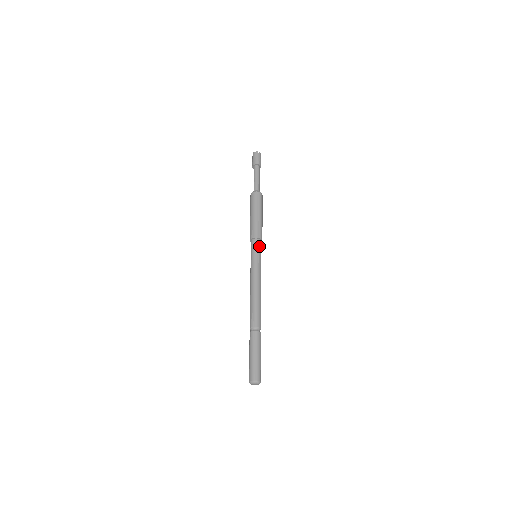
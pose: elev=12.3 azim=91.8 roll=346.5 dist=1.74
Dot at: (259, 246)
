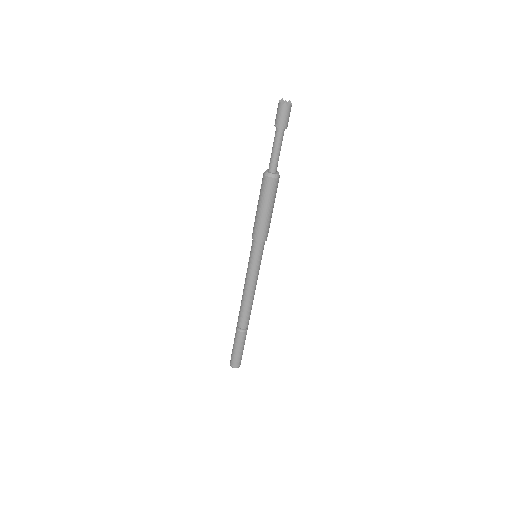
Dot at: (256, 249)
